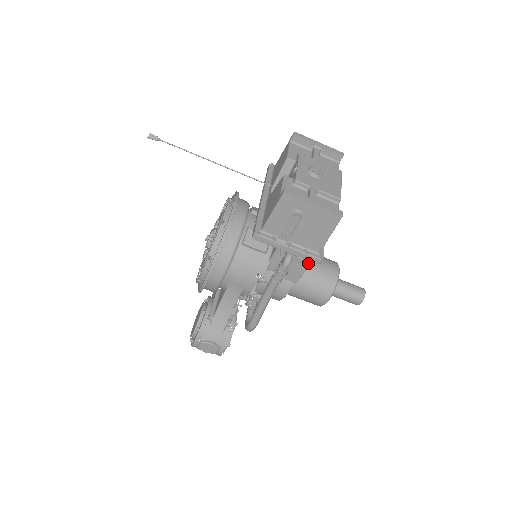
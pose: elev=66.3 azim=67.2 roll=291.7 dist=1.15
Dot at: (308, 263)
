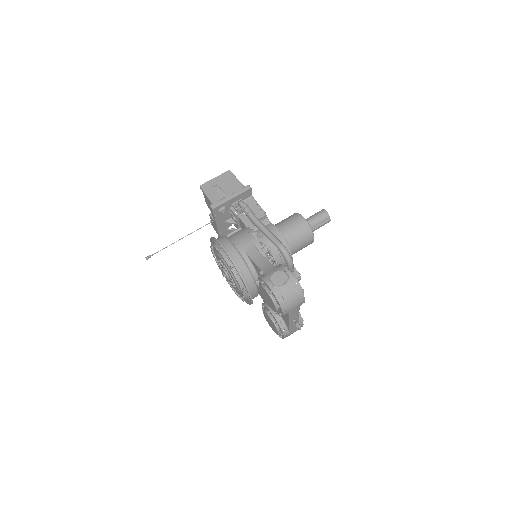
Dot at: occluded
